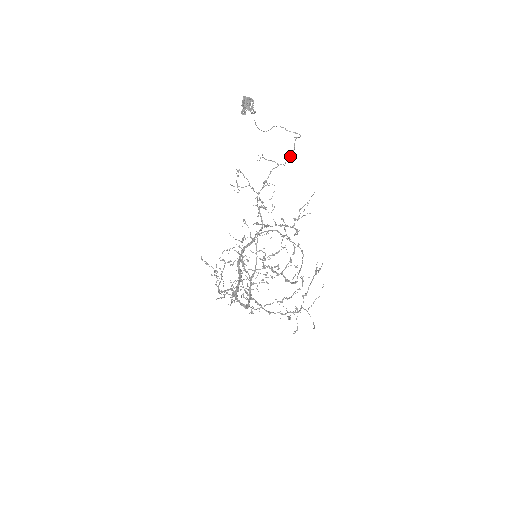
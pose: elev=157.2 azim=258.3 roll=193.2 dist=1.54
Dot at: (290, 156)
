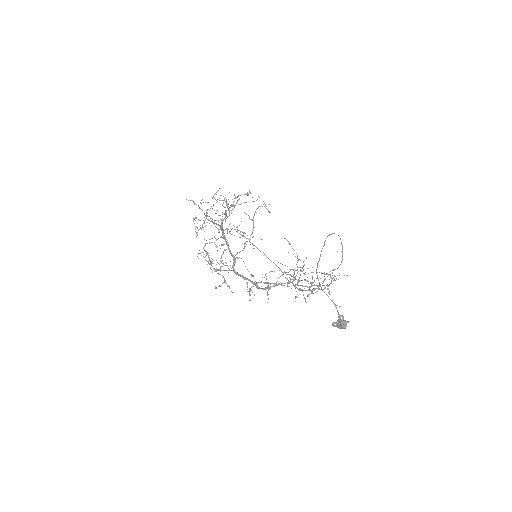
Dot at: occluded
